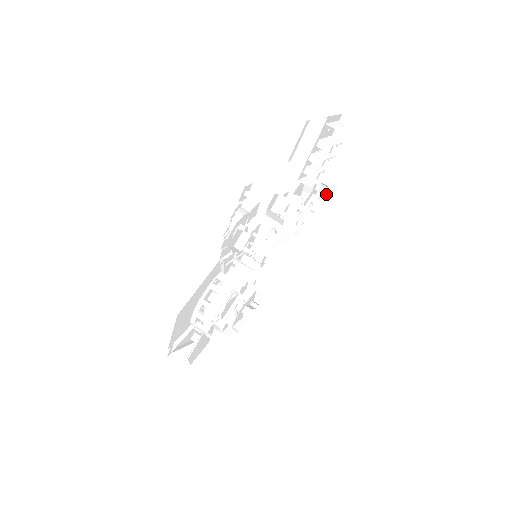
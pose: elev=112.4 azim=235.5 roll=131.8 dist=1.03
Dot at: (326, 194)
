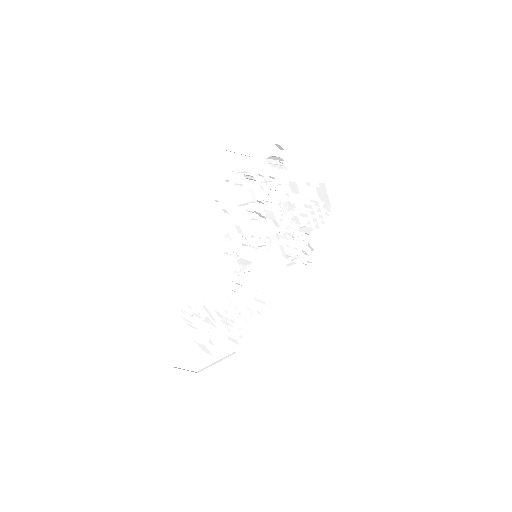
Dot at: (311, 258)
